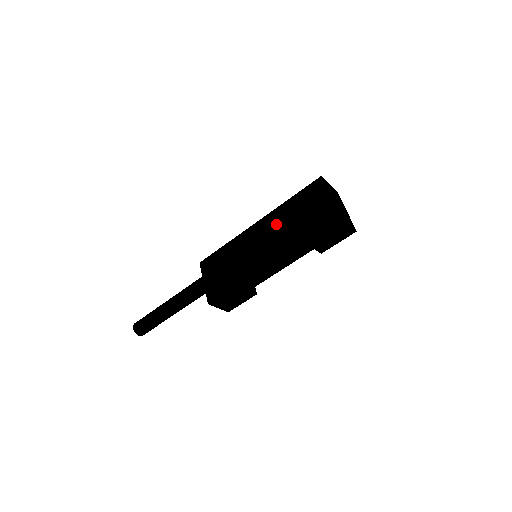
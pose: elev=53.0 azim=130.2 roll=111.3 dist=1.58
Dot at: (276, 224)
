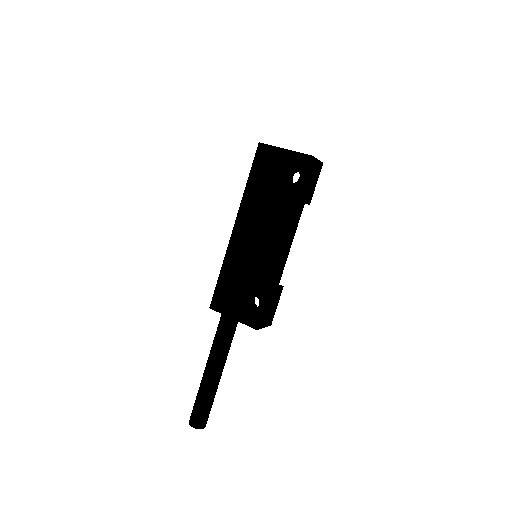
Dot at: (256, 212)
